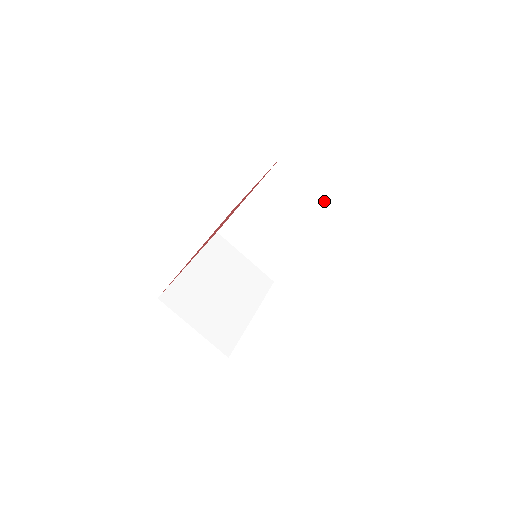
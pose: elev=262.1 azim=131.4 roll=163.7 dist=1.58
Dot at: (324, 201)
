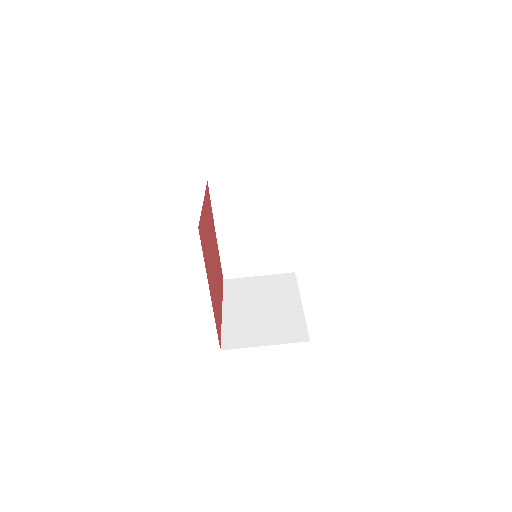
Dot at: (263, 180)
